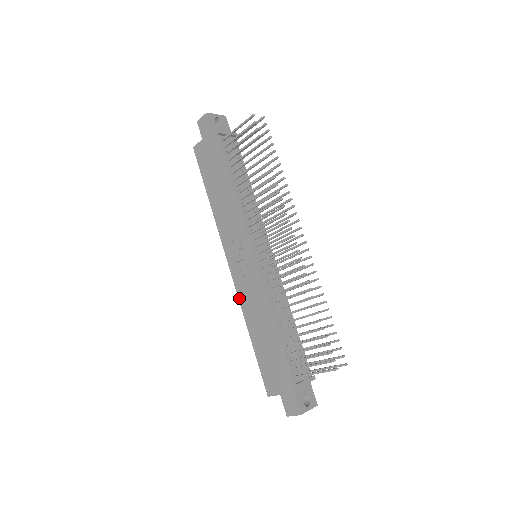
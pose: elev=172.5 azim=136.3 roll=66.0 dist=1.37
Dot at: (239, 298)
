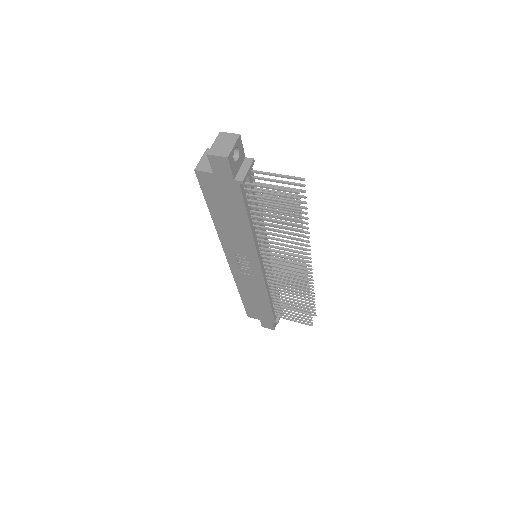
Dot at: (234, 278)
